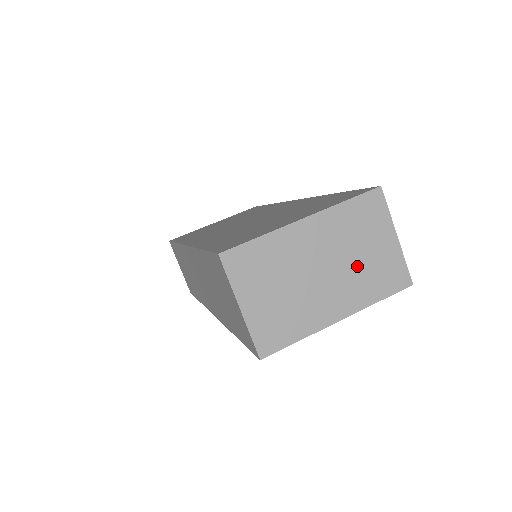
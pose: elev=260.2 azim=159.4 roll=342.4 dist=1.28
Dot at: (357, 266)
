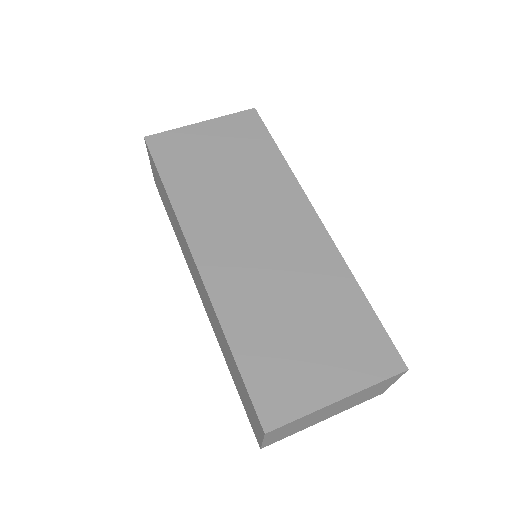
Dot at: (355, 401)
